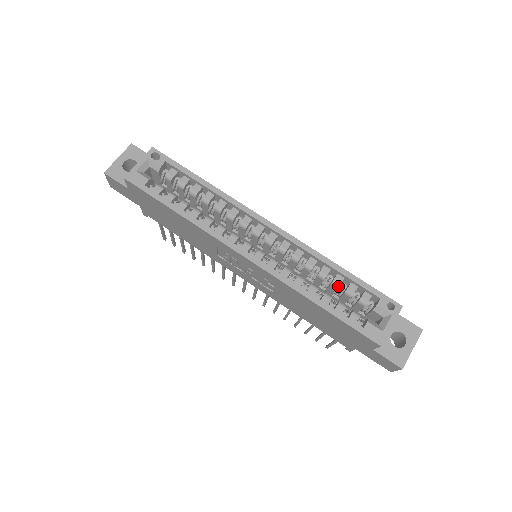
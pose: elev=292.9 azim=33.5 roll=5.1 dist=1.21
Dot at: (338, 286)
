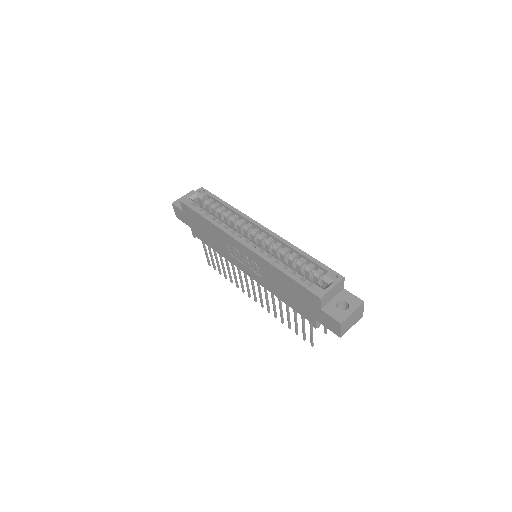
Dot at: (301, 264)
